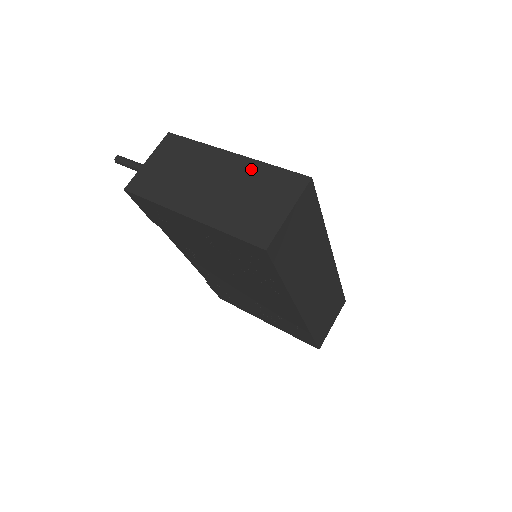
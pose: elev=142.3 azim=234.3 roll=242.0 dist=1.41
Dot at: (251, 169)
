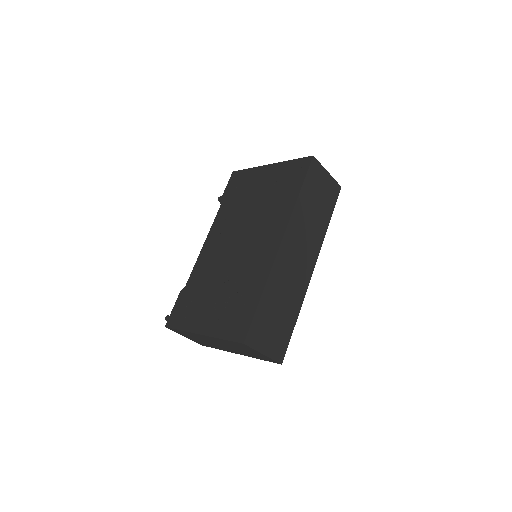
Dot at: occluded
